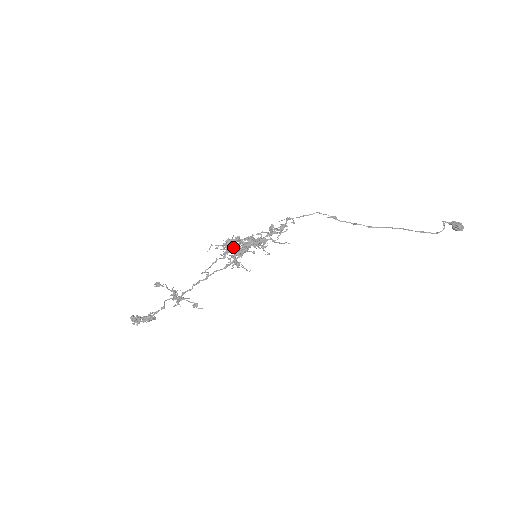
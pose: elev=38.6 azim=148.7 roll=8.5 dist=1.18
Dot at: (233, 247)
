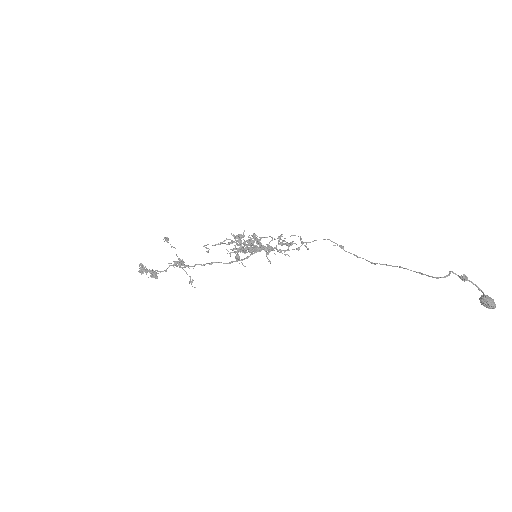
Dot at: (242, 243)
